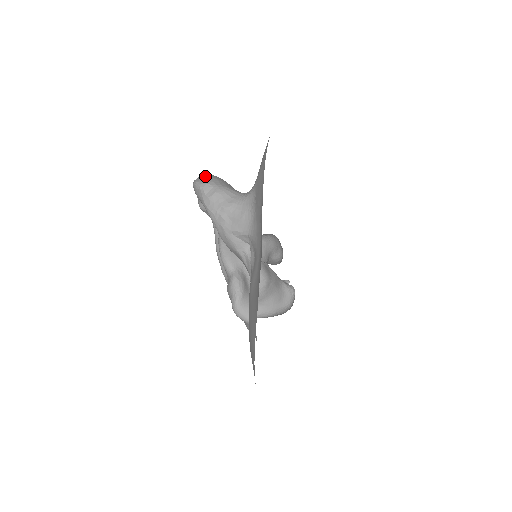
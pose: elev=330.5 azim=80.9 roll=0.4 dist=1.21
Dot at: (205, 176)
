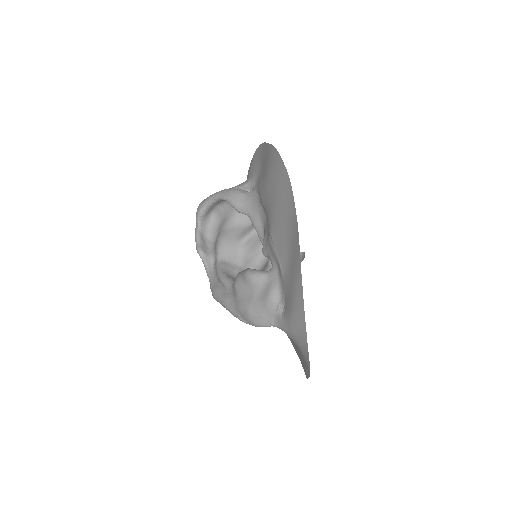
Dot at: occluded
